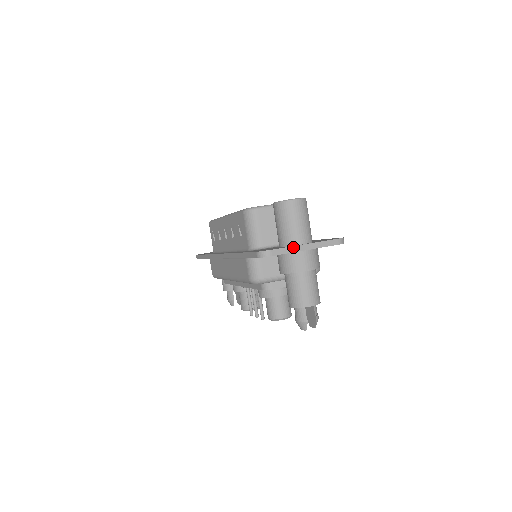
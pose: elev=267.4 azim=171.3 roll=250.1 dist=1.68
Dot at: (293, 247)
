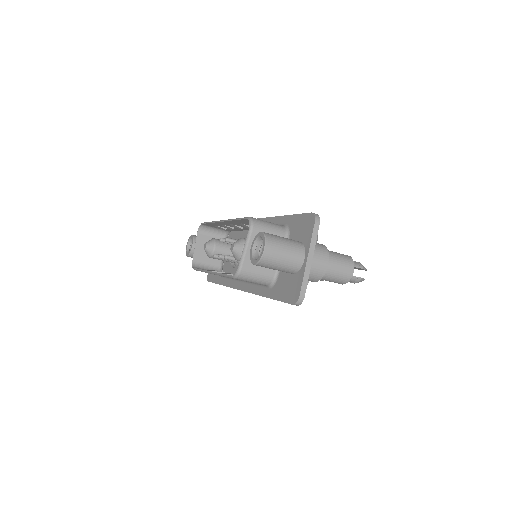
Dot at: (305, 272)
